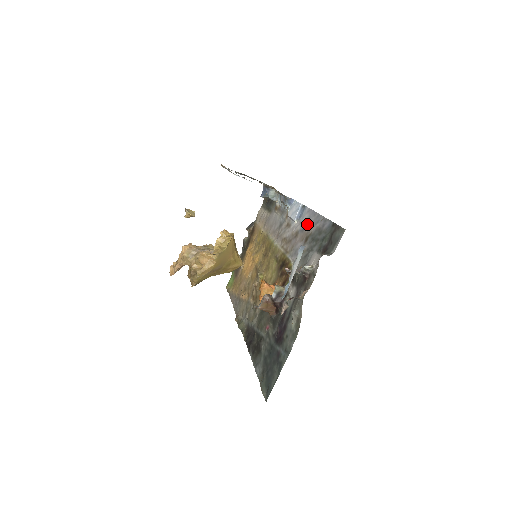
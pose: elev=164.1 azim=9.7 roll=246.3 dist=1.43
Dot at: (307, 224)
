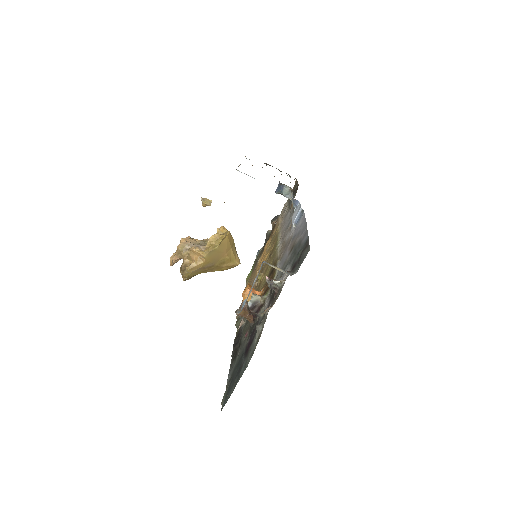
Dot at: (297, 232)
